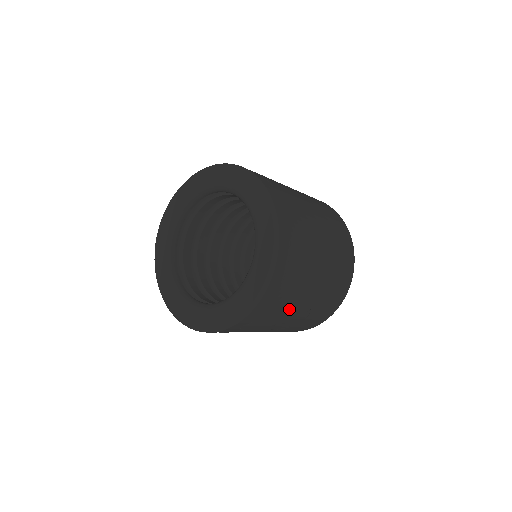
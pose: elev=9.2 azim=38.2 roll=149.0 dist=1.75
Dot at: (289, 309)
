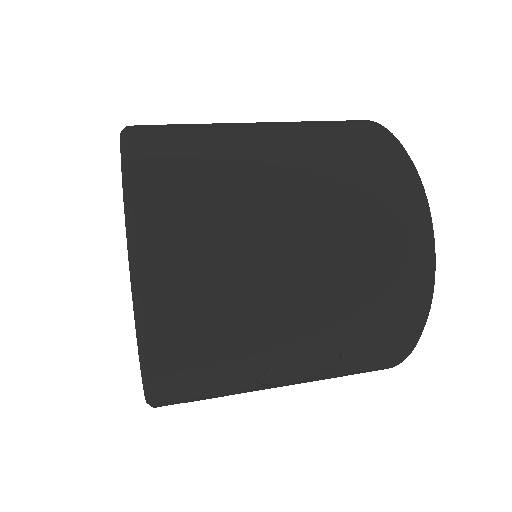
Dot at: (258, 354)
